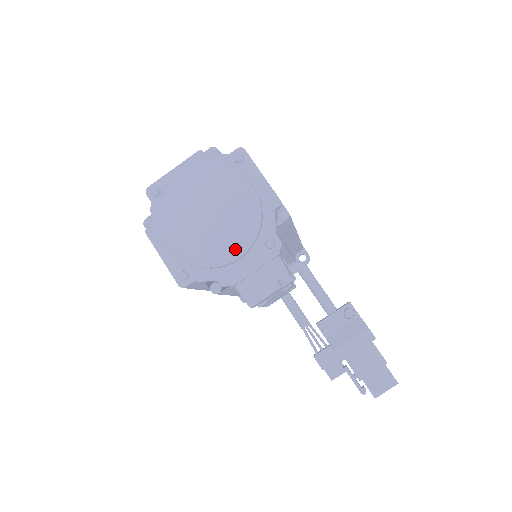
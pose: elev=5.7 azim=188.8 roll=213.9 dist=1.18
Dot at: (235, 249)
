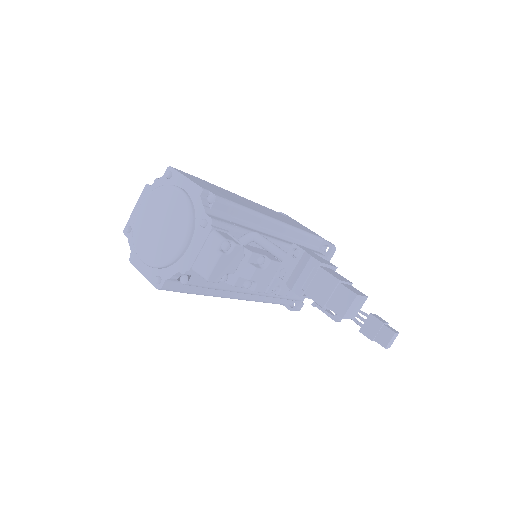
Dot at: (180, 240)
